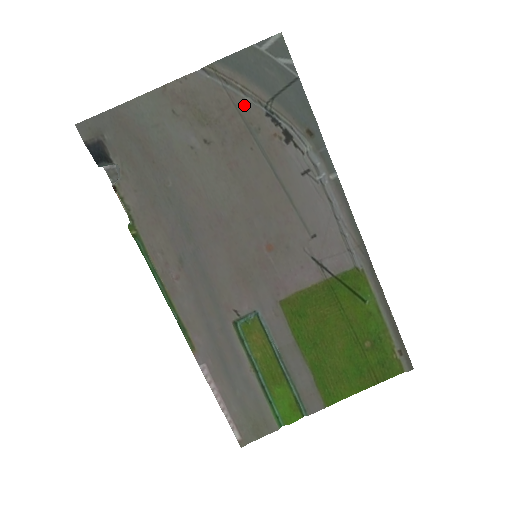
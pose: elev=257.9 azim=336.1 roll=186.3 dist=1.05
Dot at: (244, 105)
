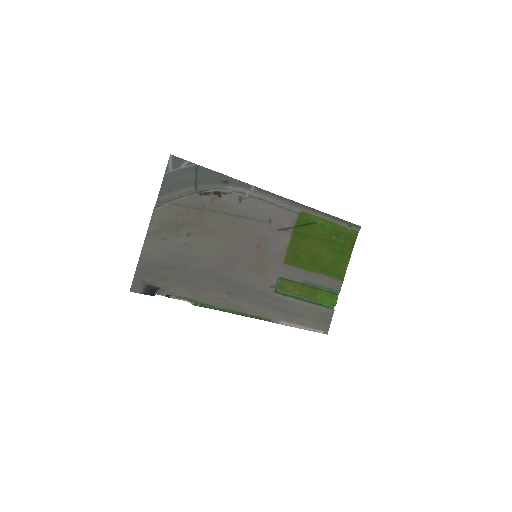
Dot at: (187, 202)
